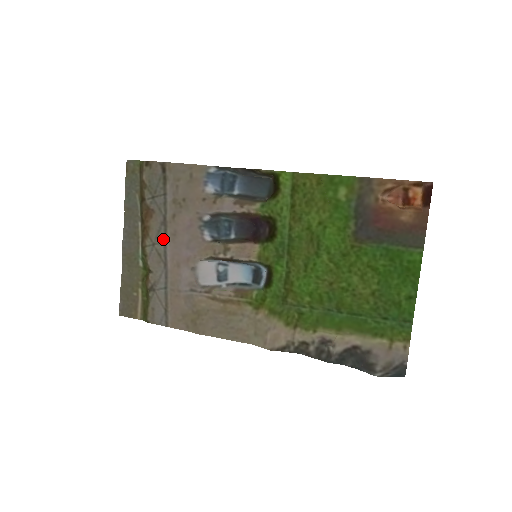
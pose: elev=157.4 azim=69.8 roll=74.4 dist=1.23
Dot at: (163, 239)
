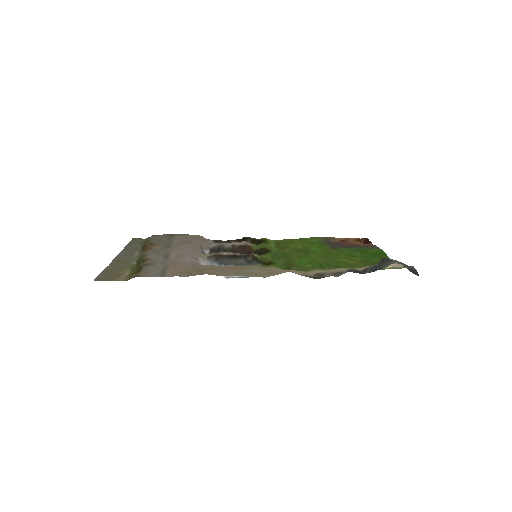
Dot at: (166, 250)
